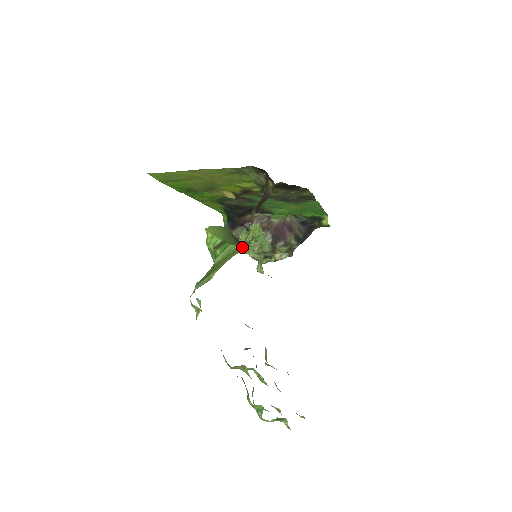
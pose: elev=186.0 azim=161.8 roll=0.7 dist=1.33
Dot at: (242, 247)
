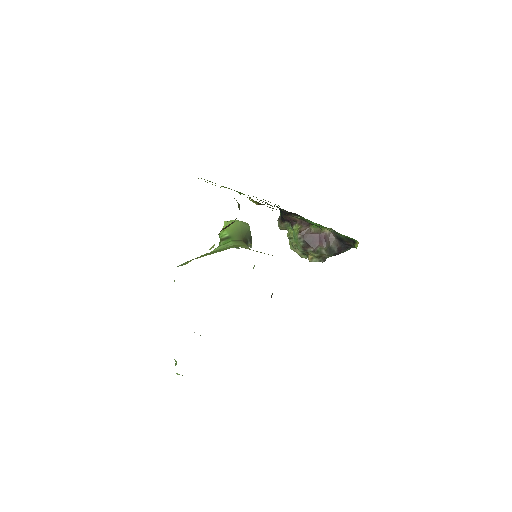
Dot at: occluded
